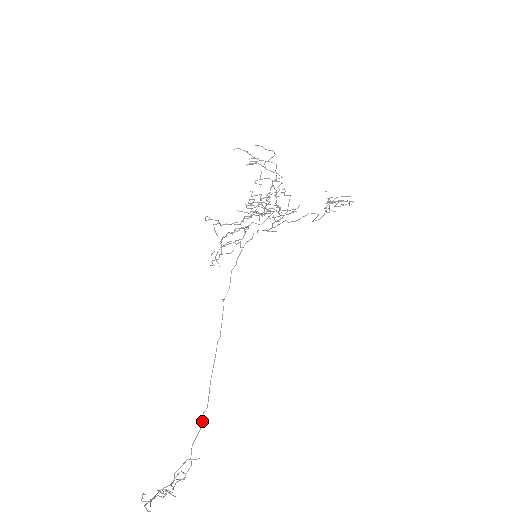
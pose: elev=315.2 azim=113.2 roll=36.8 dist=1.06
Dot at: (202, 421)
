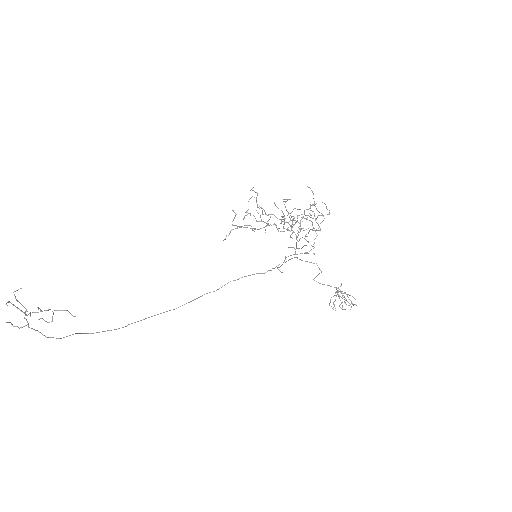
Dot at: occluded
